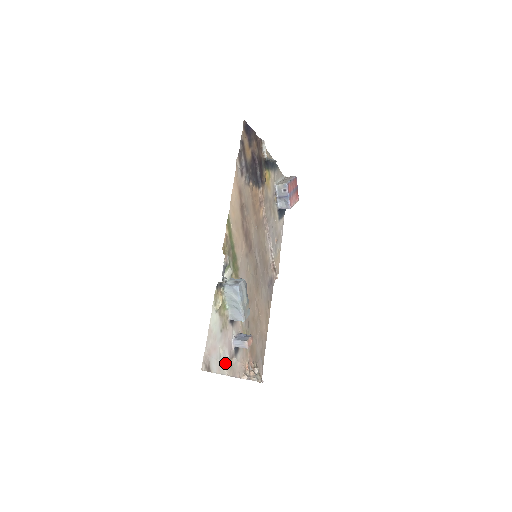
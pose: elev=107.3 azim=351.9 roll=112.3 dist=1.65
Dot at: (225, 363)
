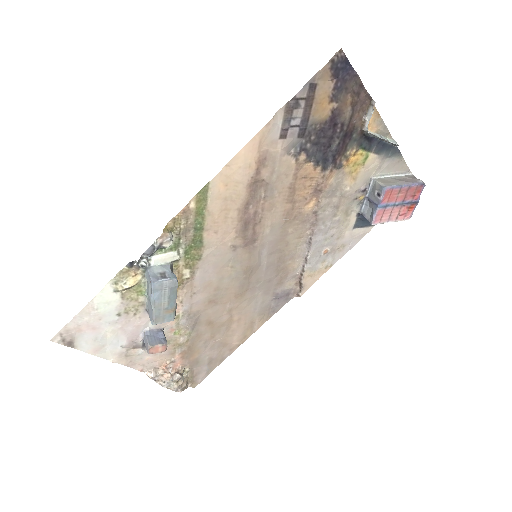
Dot at: (114, 348)
